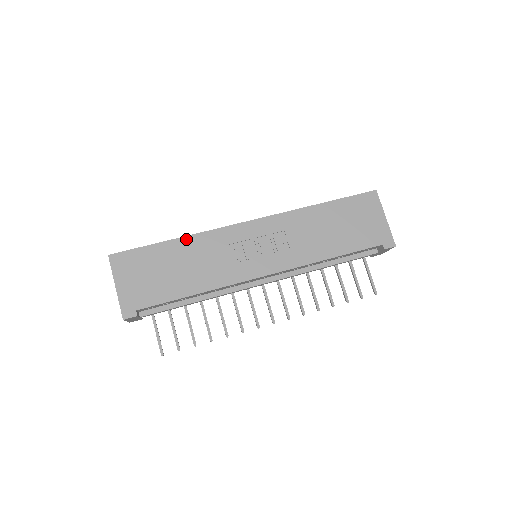
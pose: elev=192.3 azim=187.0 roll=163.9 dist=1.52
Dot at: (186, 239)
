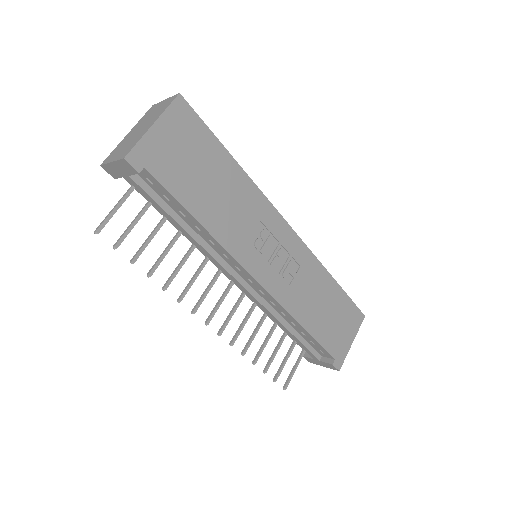
Dot at: (243, 174)
